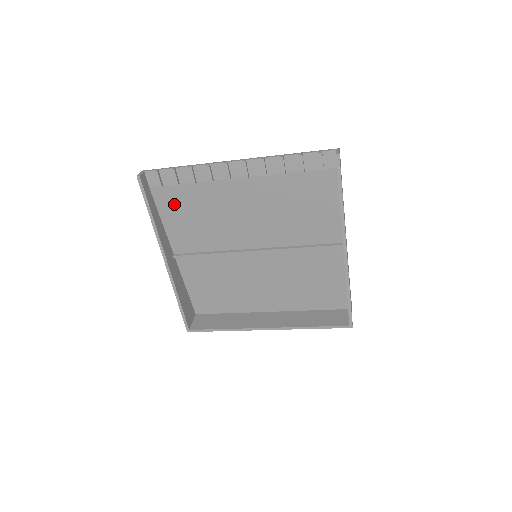
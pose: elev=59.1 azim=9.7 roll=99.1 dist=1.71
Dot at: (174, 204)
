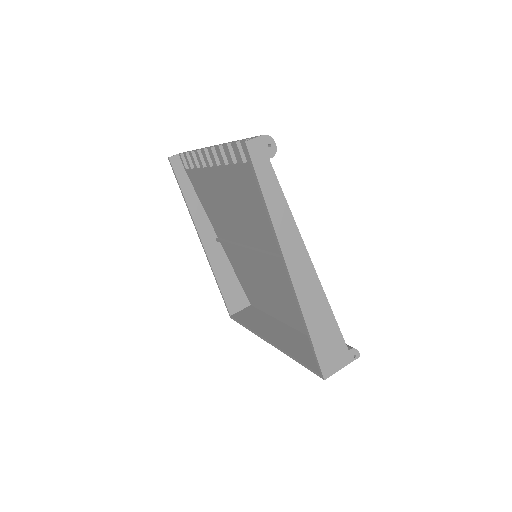
Dot at: (200, 187)
